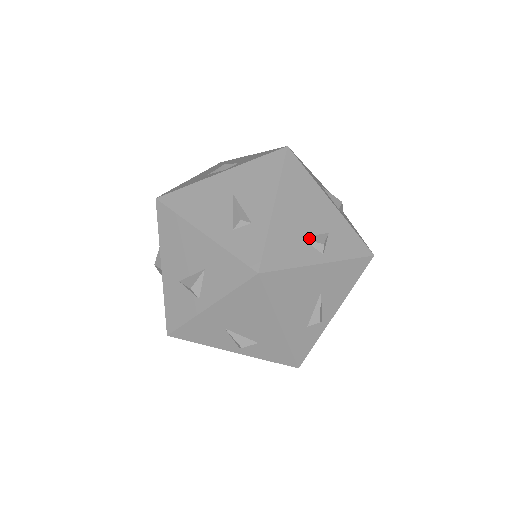
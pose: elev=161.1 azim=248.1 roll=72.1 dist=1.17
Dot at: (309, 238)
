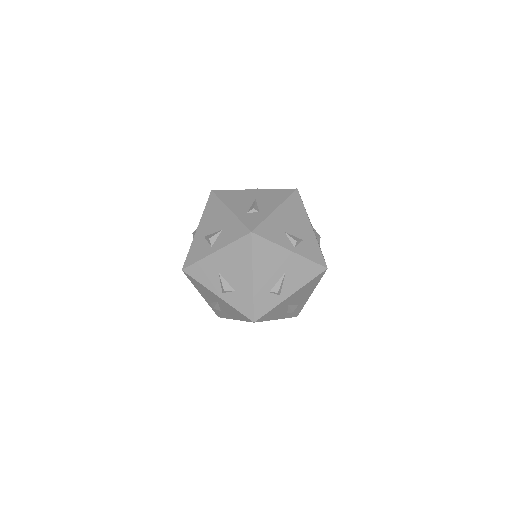
Dot at: (289, 235)
